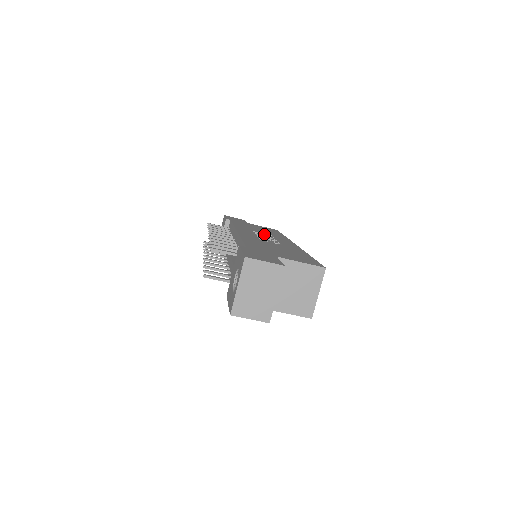
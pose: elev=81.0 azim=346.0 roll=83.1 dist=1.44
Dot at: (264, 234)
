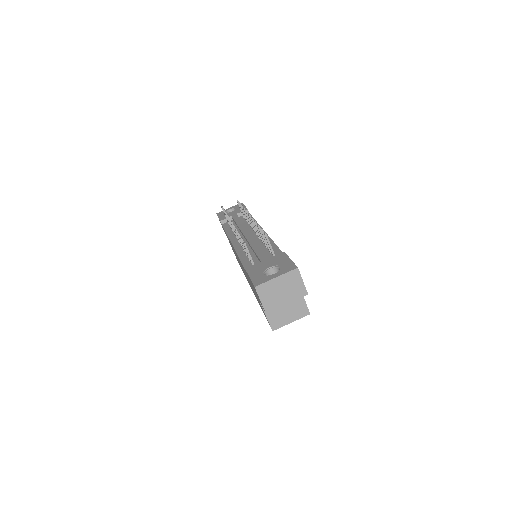
Dot at: occluded
